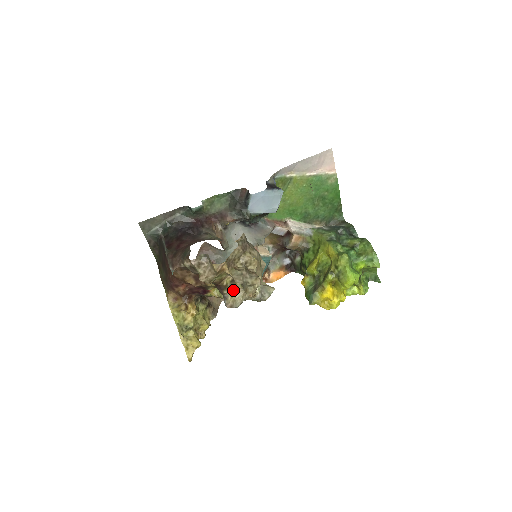
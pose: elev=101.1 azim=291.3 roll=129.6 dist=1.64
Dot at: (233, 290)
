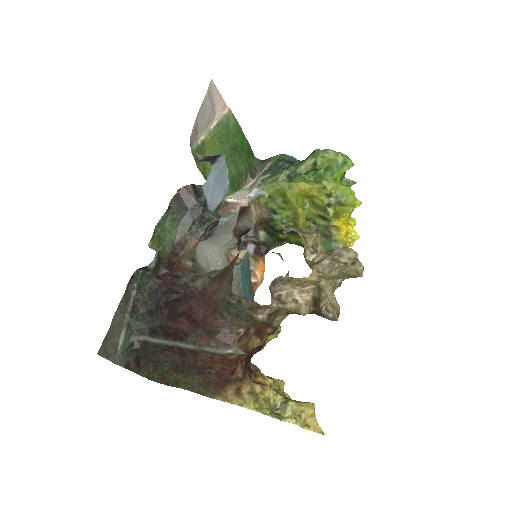
Dot at: (324, 295)
